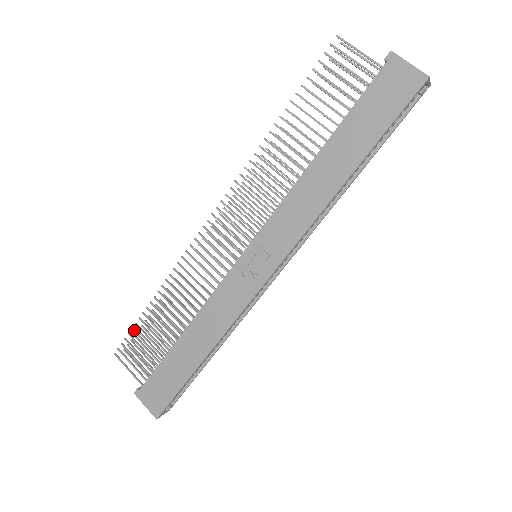
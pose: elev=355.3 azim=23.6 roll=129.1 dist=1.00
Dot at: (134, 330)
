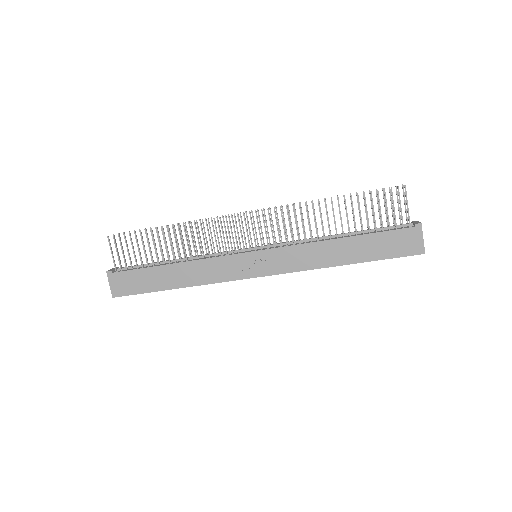
Dot at: occluded
